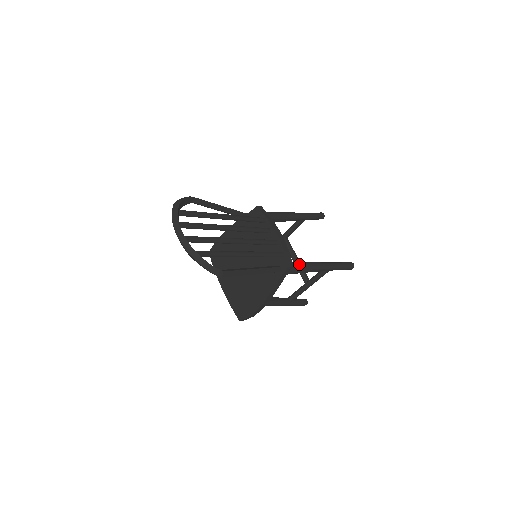
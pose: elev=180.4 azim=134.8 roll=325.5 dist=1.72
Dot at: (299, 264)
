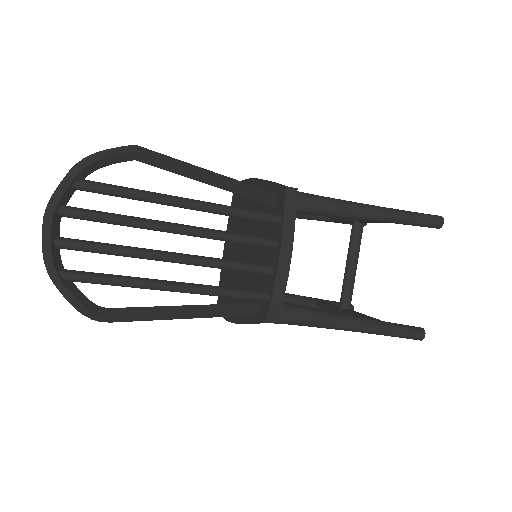
Dot at: (299, 316)
